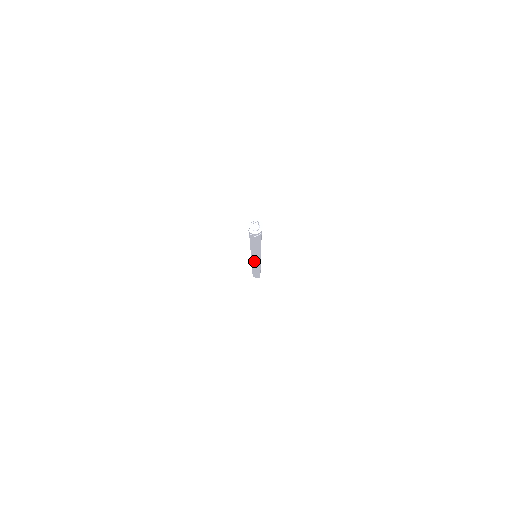
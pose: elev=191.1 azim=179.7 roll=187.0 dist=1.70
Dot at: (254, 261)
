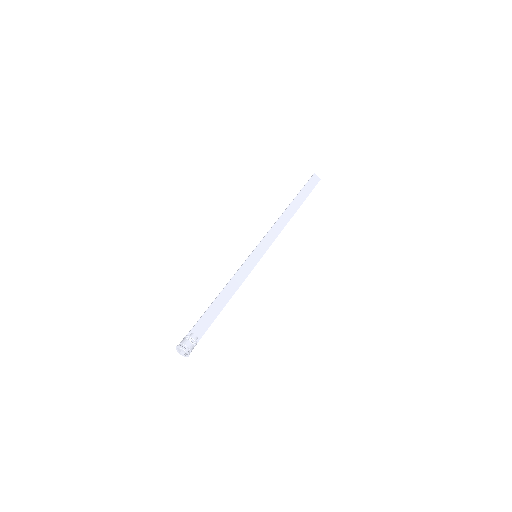
Dot at: (268, 236)
